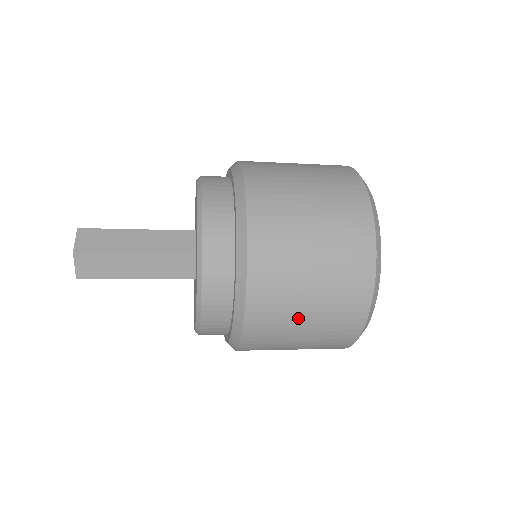
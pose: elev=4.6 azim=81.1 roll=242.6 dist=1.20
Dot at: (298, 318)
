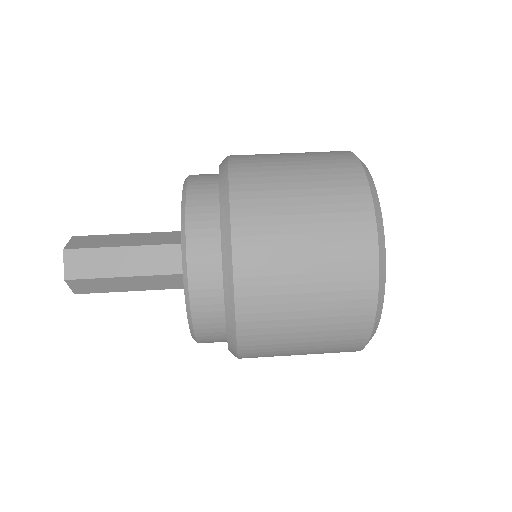
Dot at: occluded
